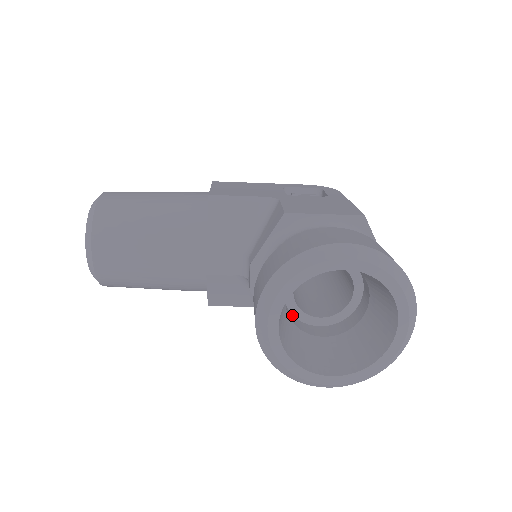
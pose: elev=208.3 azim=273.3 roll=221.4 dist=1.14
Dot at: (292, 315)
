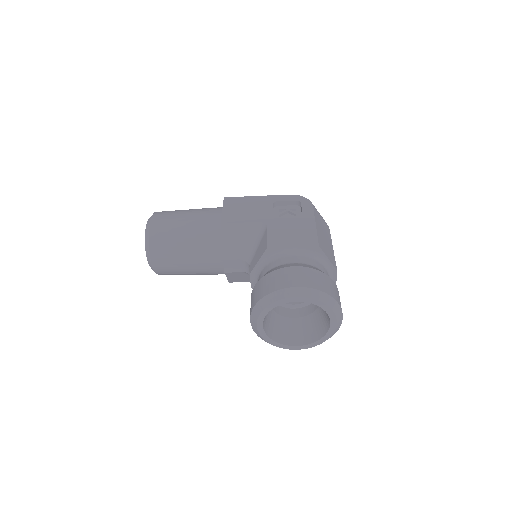
Dot at: occluded
